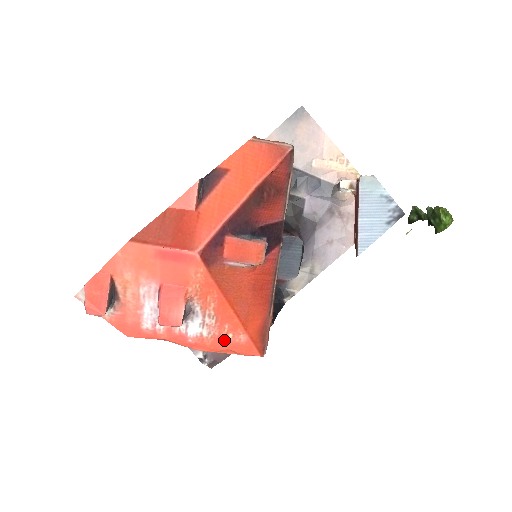
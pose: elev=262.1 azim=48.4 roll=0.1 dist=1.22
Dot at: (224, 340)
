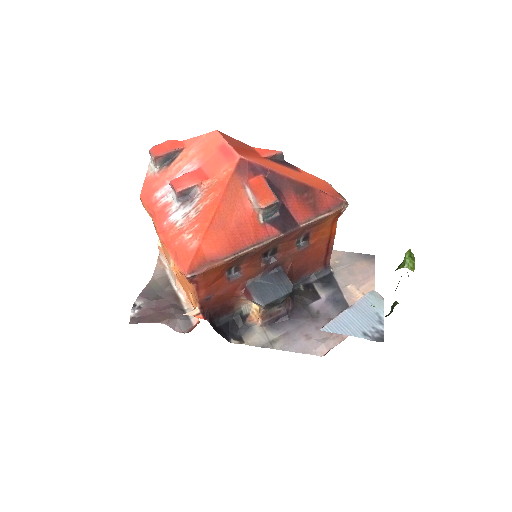
Dot at: (182, 238)
